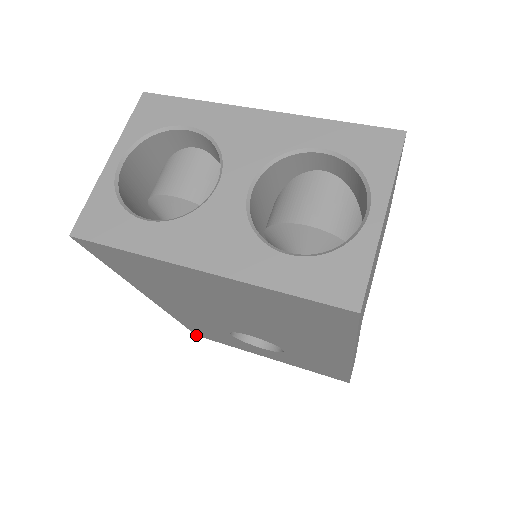
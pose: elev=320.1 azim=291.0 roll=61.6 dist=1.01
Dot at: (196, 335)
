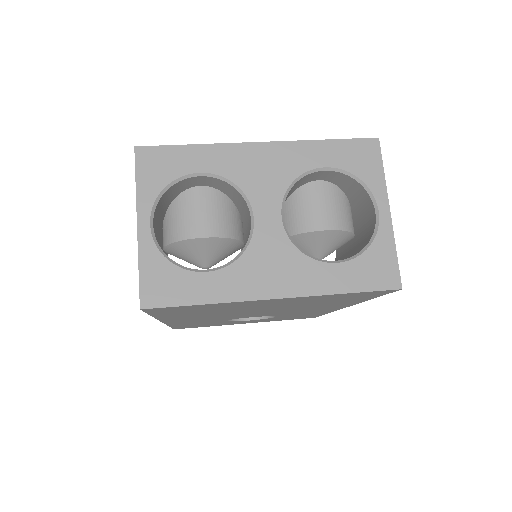
Dot at: occluded
